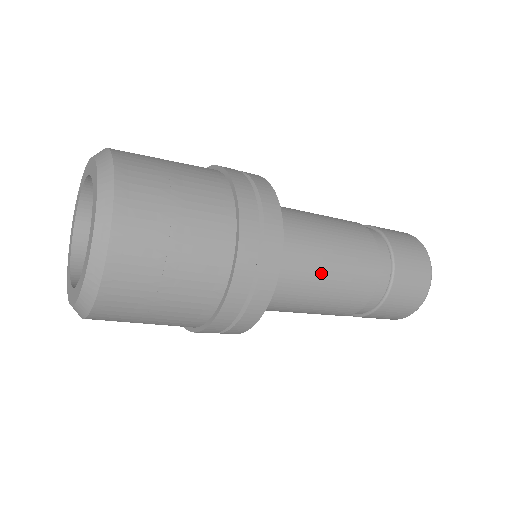
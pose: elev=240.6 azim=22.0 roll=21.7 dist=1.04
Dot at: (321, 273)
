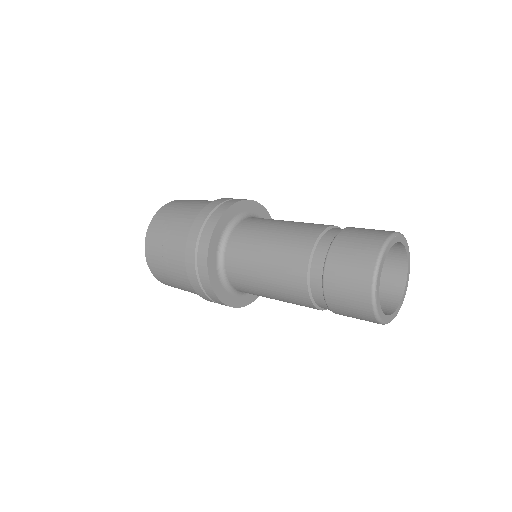
Dot at: (262, 242)
